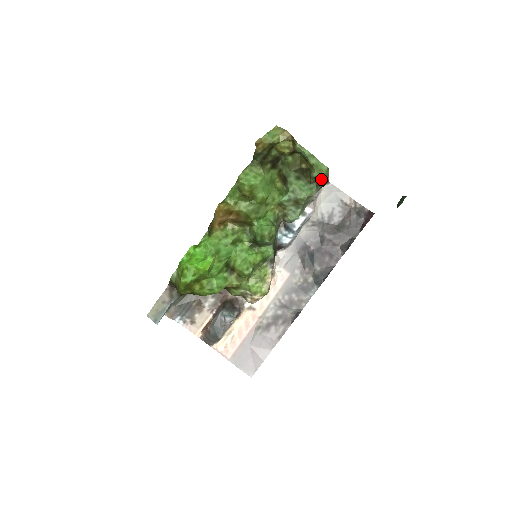
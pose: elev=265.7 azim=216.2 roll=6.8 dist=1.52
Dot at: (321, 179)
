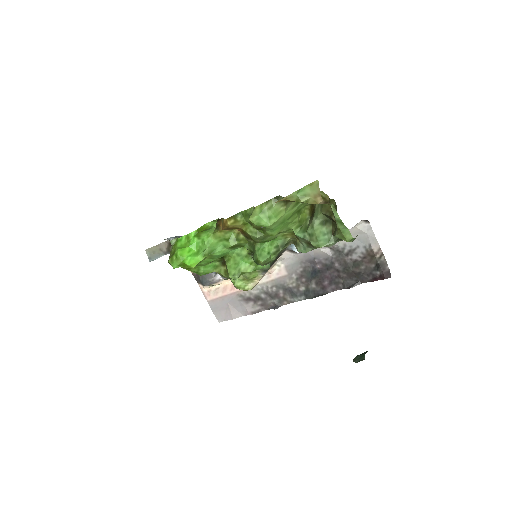
Dot at: occluded
